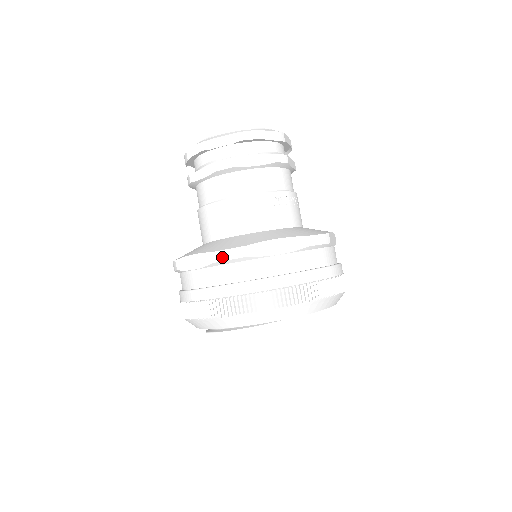
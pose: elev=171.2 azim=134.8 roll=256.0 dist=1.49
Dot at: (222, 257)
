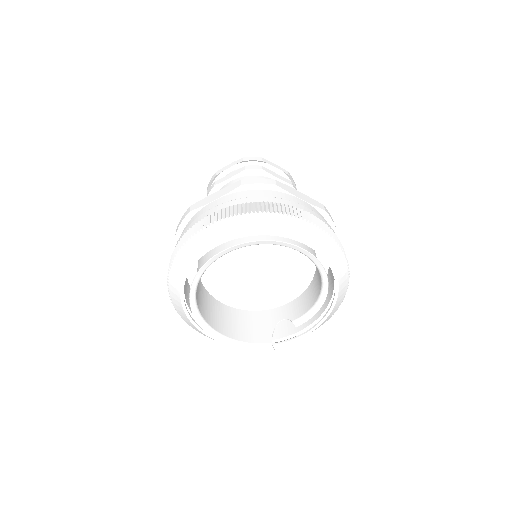
Dot at: (178, 226)
